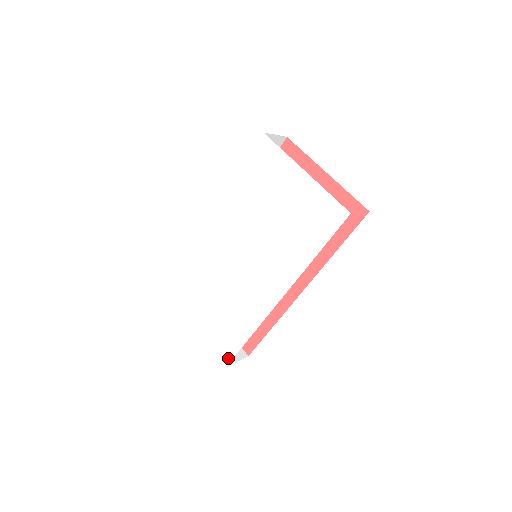
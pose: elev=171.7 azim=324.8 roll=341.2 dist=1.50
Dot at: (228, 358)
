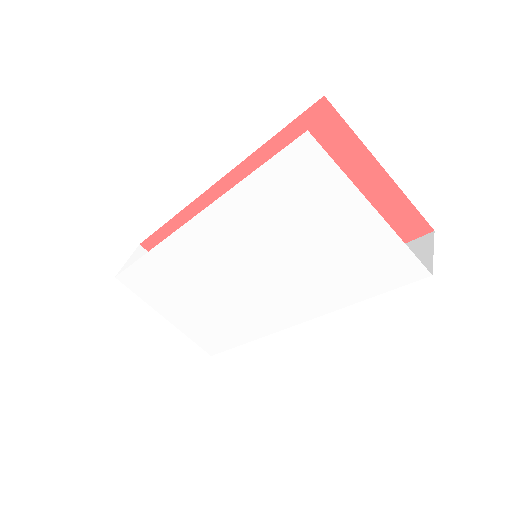
Dot at: (215, 350)
